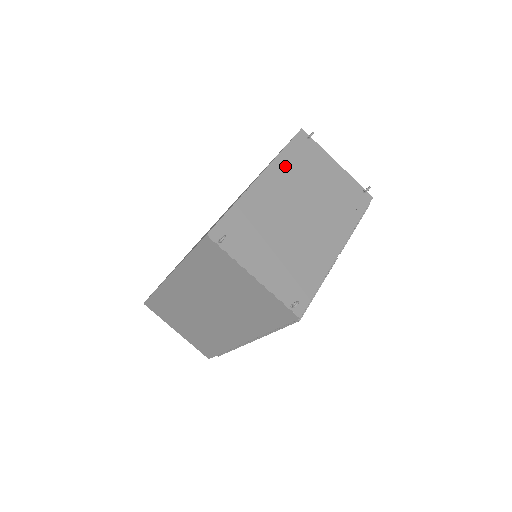
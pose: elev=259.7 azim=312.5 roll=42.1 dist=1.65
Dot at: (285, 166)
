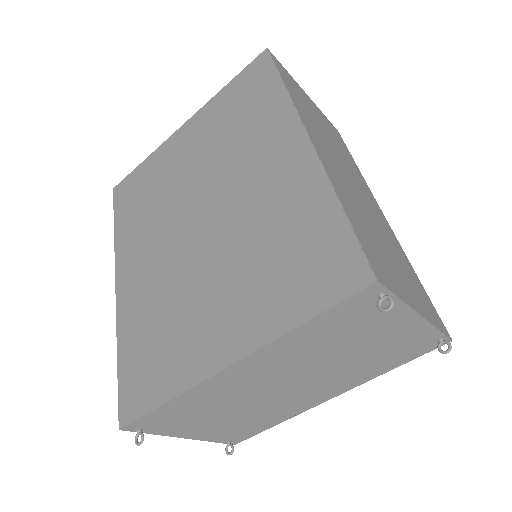
Dot at: (290, 346)
